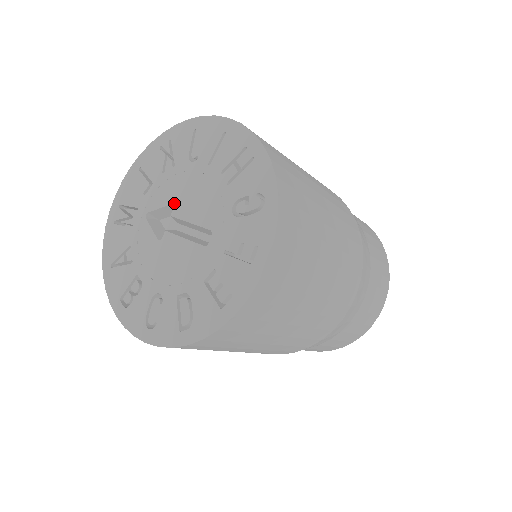
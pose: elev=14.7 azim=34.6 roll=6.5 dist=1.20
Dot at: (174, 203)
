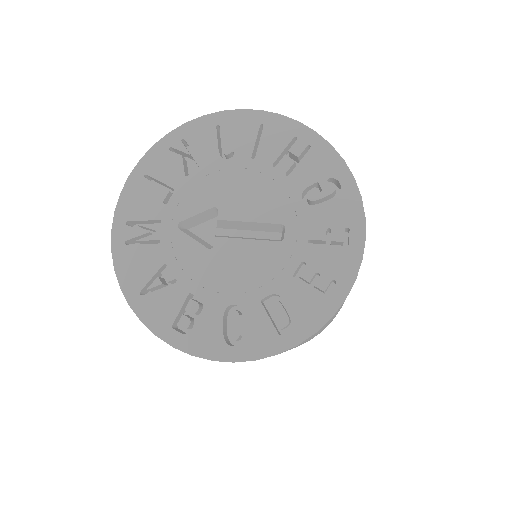
Dot at: (217, 205)
